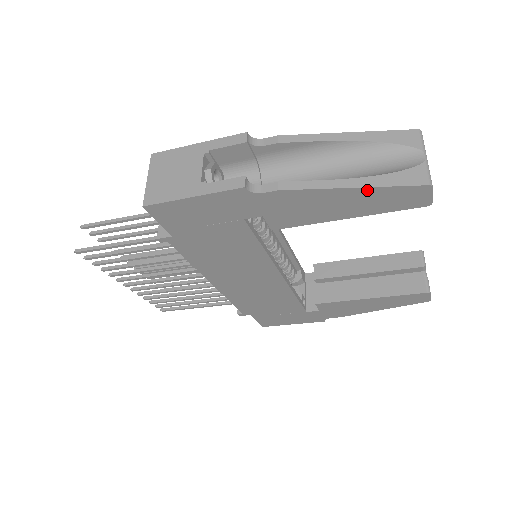
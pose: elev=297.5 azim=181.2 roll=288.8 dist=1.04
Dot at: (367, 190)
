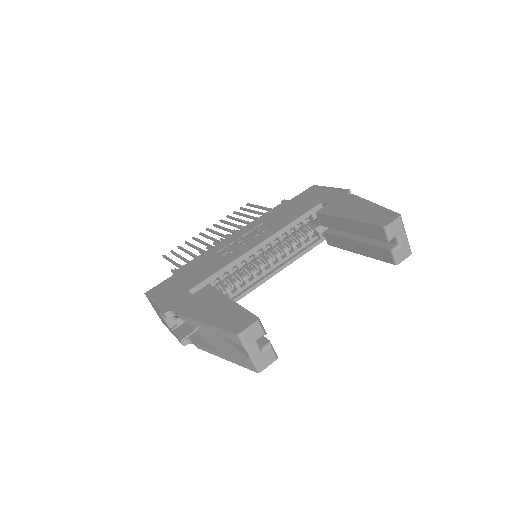
Dot at: occluded
